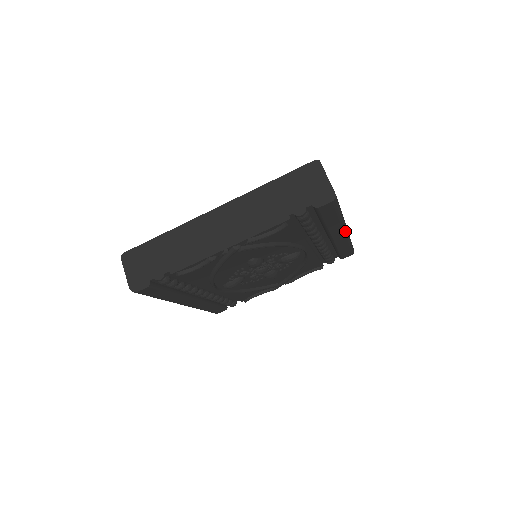
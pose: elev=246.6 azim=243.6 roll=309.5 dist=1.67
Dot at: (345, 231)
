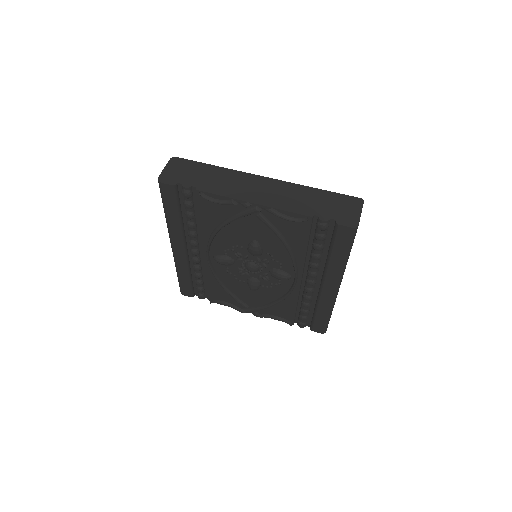
Dot at: (337, 287)
